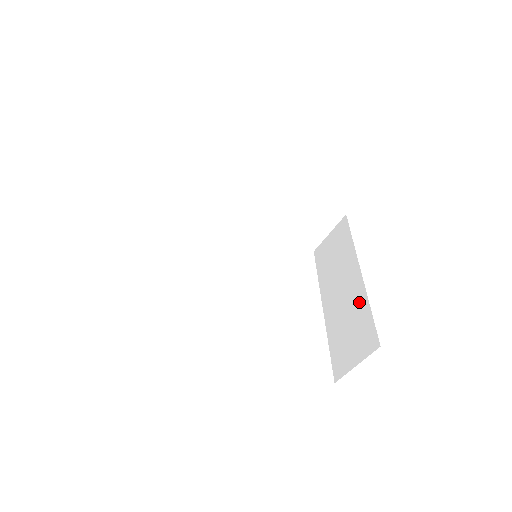
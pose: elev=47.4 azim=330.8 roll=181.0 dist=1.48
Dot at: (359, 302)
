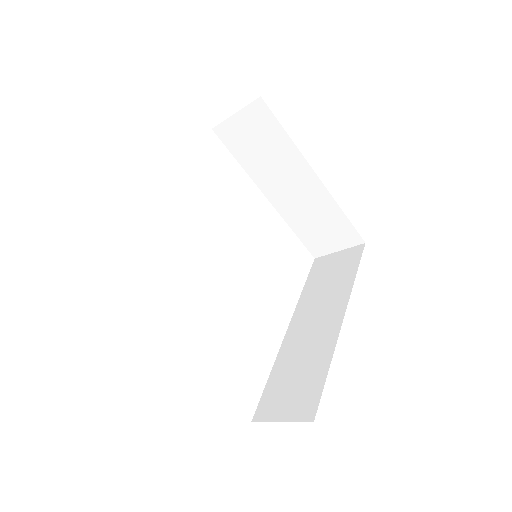
Dot at: (326, 206)
